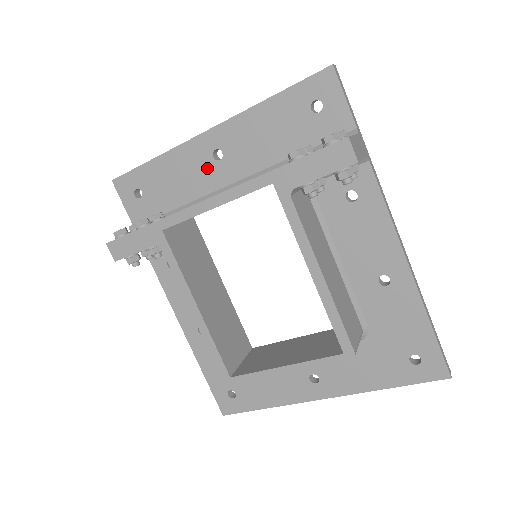
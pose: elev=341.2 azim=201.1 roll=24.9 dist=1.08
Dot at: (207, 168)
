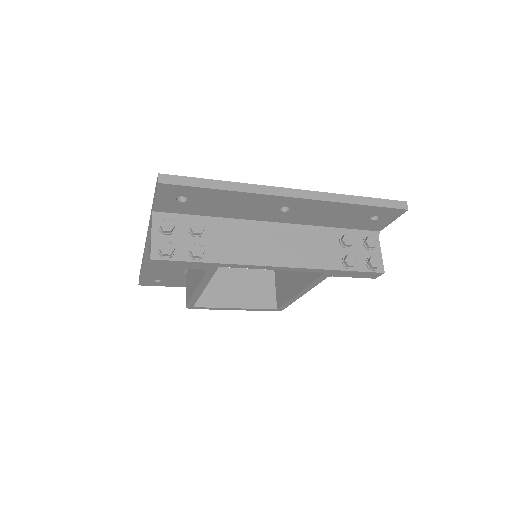
Dot at: (268, 211)
